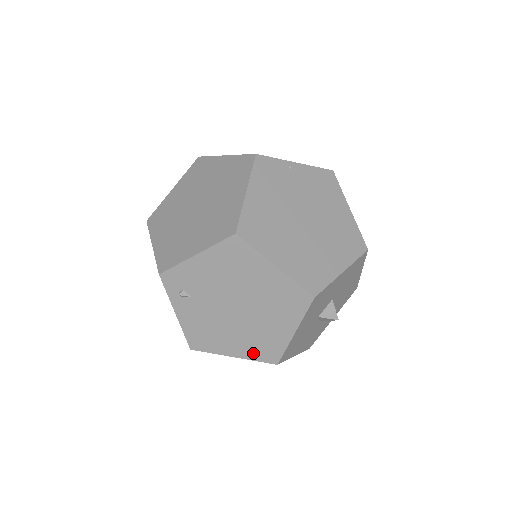
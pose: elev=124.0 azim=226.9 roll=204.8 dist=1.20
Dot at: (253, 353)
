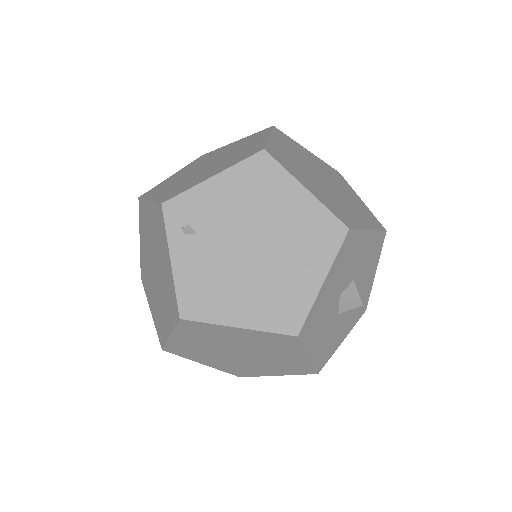
Dot at: (266, 319)
